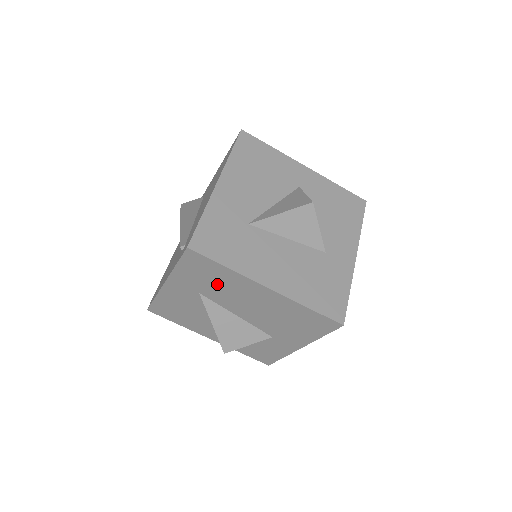
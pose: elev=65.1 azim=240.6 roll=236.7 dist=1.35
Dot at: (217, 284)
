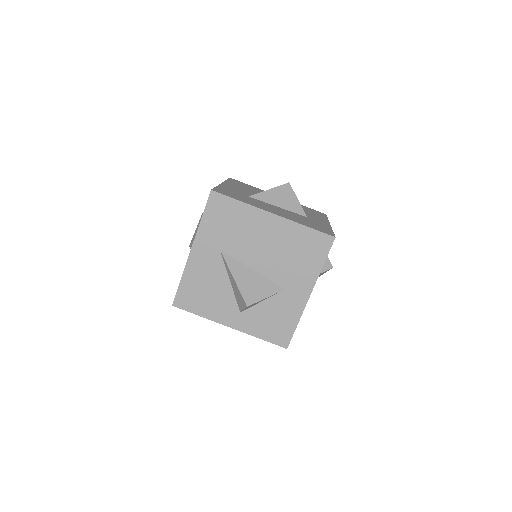
Dot at: (234, 228)
